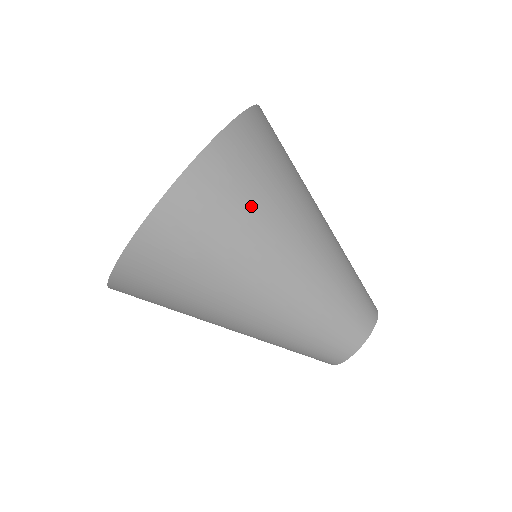
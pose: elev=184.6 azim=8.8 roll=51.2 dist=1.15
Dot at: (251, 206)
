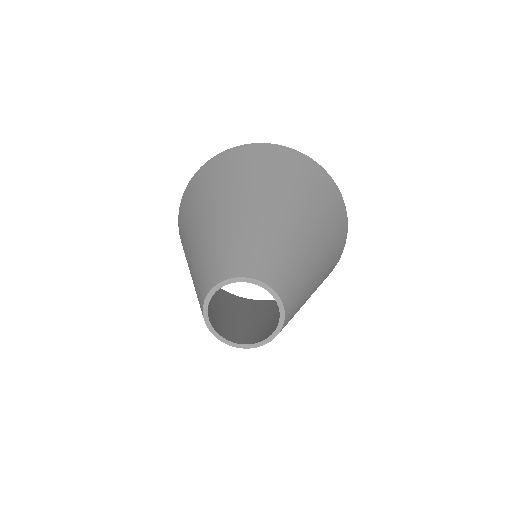
Dot at: (329, 213)
